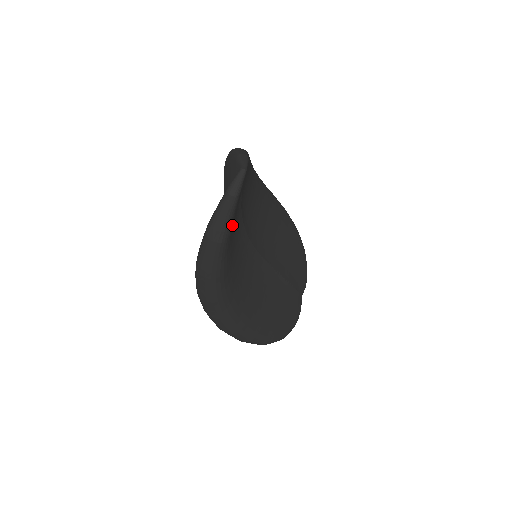
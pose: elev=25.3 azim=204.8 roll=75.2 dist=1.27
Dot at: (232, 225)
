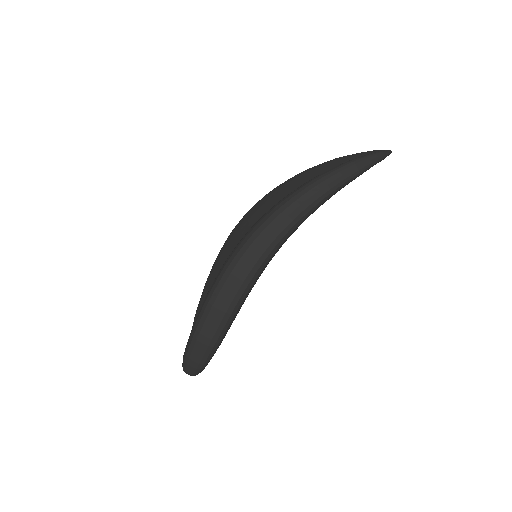
Dot at: occluded
